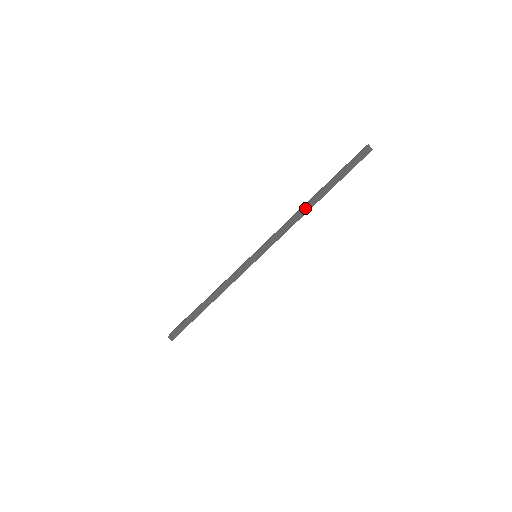
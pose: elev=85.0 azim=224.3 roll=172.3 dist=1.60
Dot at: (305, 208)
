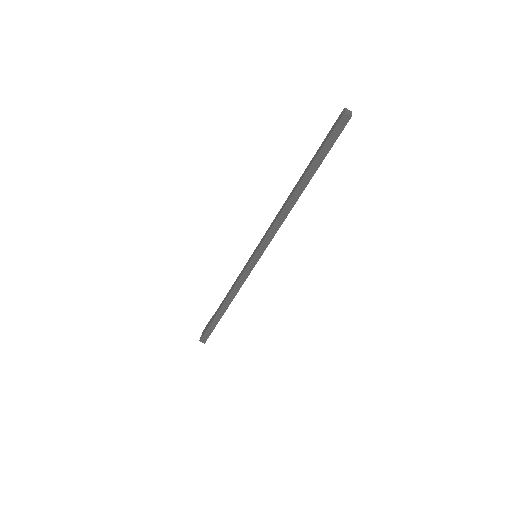
Dot at: (291, 201)
